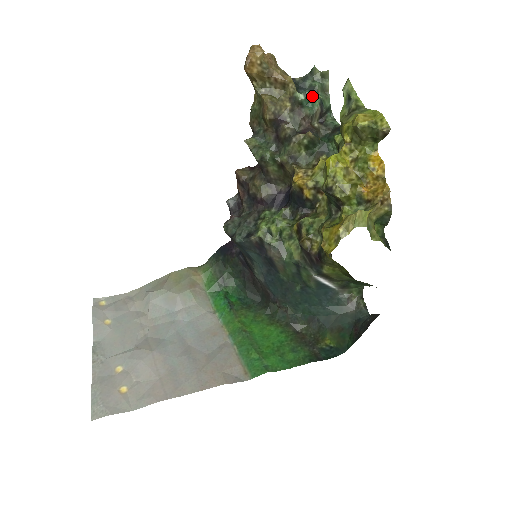
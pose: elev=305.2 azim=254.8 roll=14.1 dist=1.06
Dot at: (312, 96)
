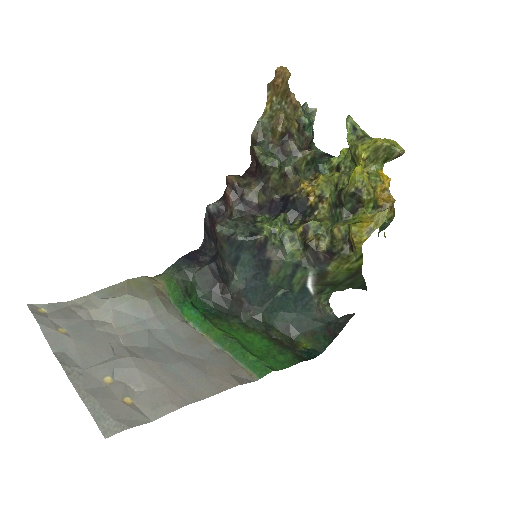
Dot at: (312, 123)
